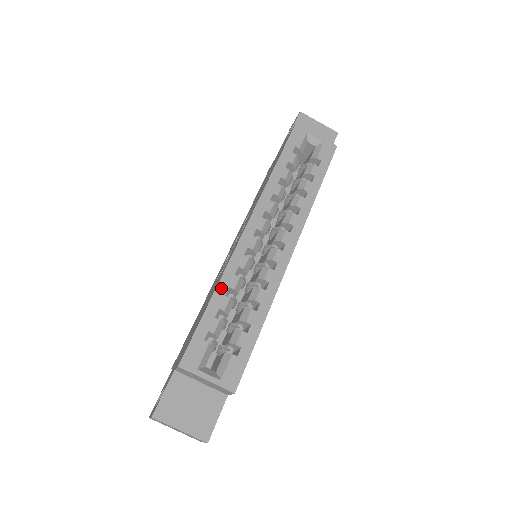
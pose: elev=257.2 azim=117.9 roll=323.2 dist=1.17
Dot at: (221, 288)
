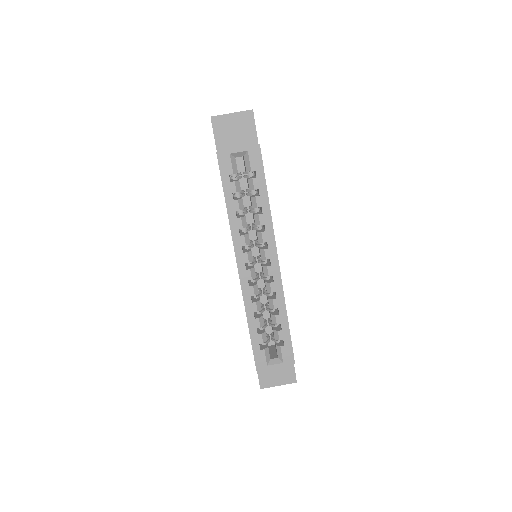
Dot at: (250, 316)
